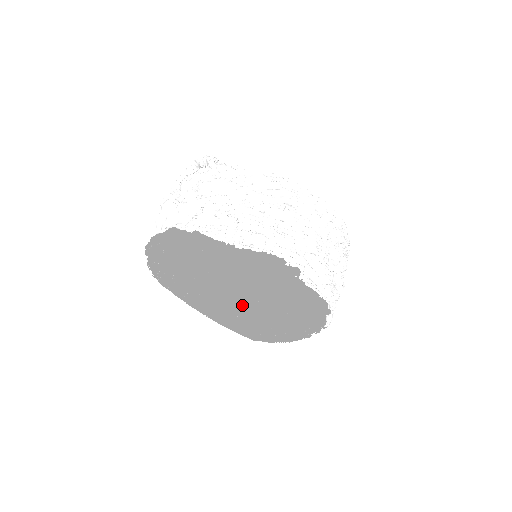
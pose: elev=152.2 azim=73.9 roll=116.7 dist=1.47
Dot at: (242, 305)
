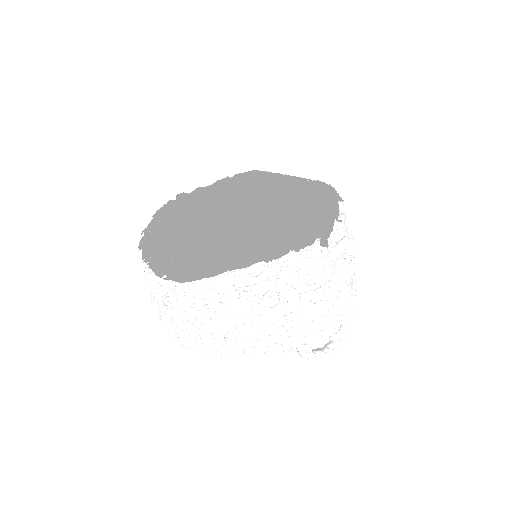
Dot at: (209, 317)
